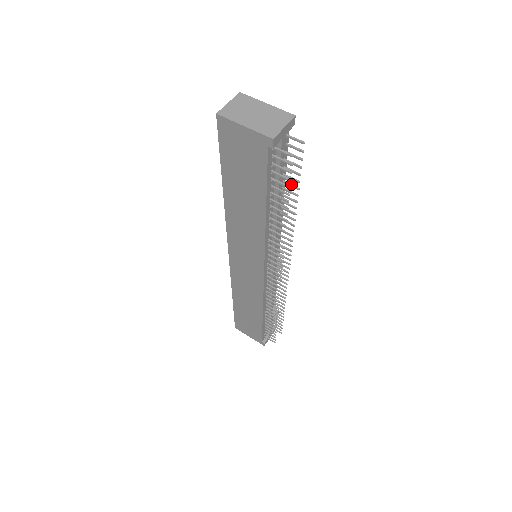
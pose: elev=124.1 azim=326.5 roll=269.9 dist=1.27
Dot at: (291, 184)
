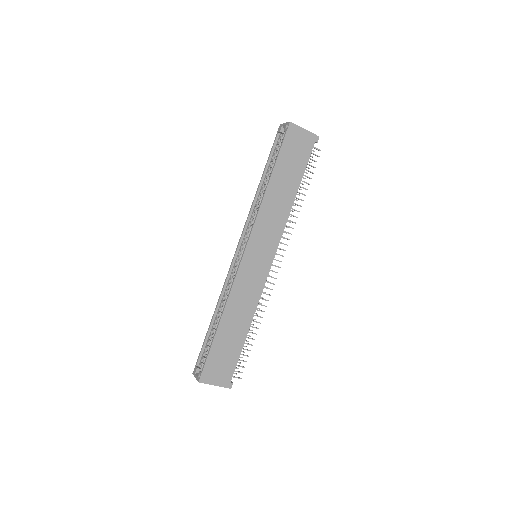
Dot at: occluded
